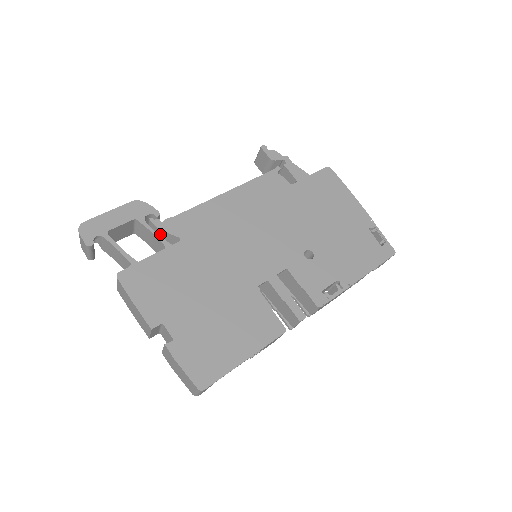
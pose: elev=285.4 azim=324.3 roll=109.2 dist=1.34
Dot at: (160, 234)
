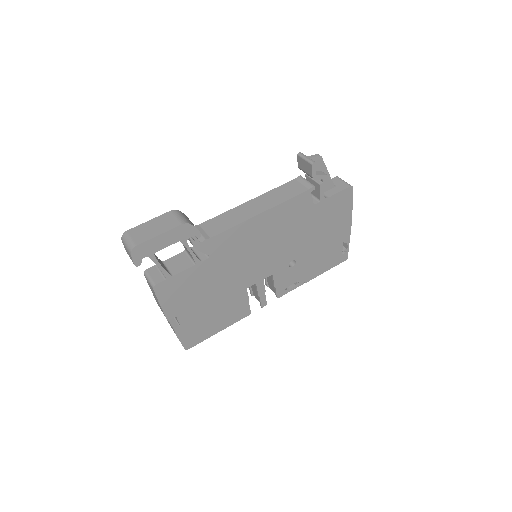
Dot at: occluded
